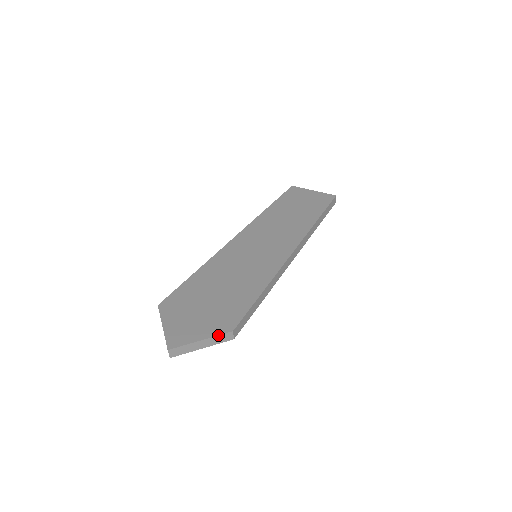
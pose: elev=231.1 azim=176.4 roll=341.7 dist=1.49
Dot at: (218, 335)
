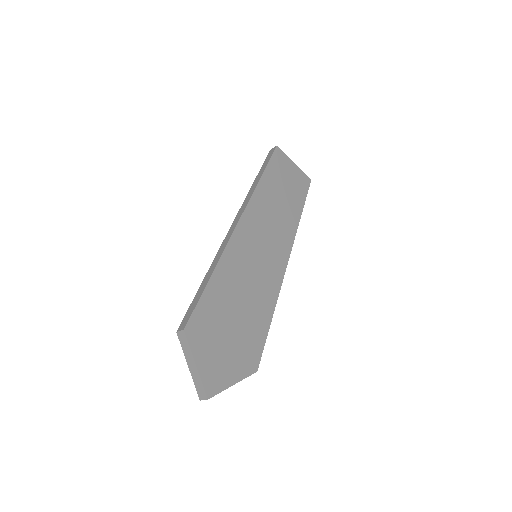
Dot at: occluded
